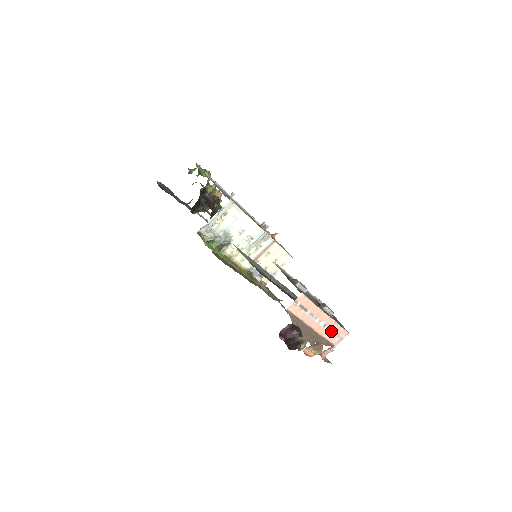
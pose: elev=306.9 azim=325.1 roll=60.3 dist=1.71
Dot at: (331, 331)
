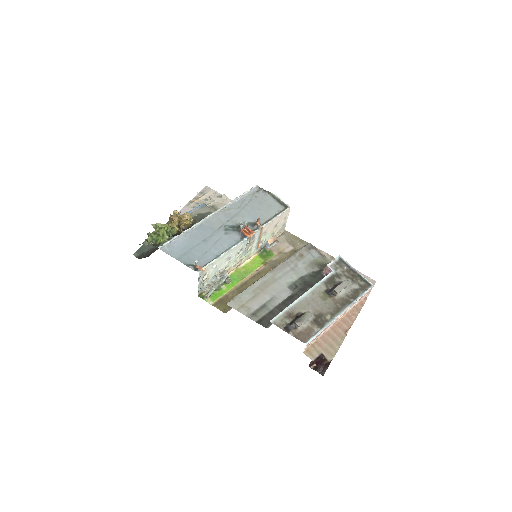
Dot at: (354, 304)
